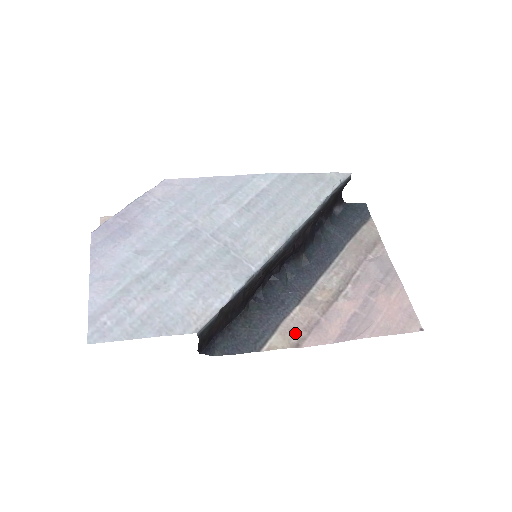
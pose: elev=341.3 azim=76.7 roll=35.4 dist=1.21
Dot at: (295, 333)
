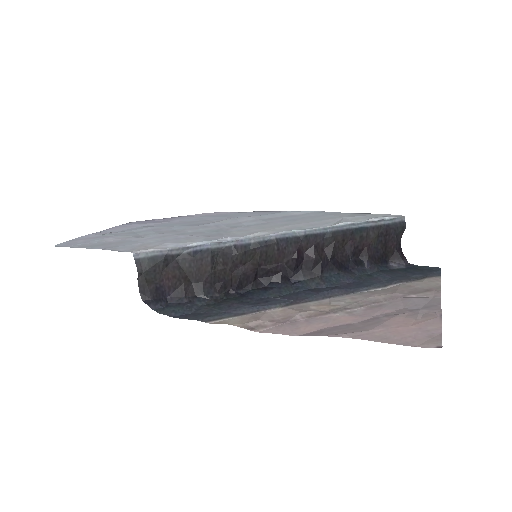
Dot at: (257, 319)
